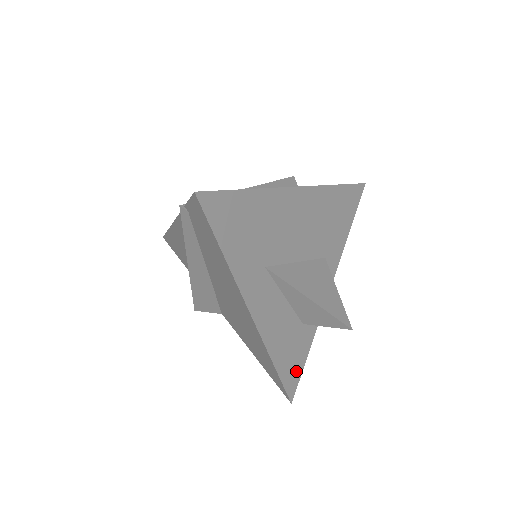
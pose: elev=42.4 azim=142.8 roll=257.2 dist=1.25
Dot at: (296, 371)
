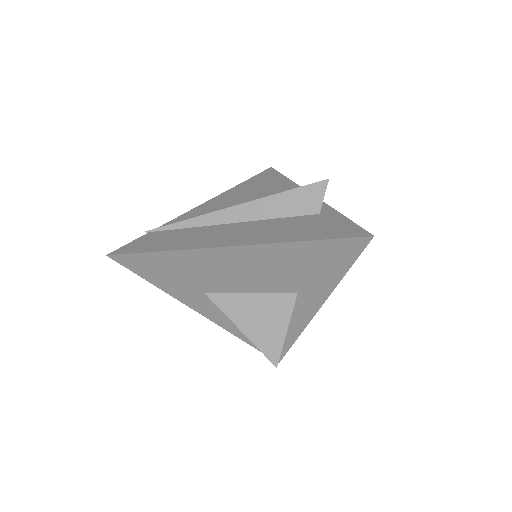
Dot at: occluded
